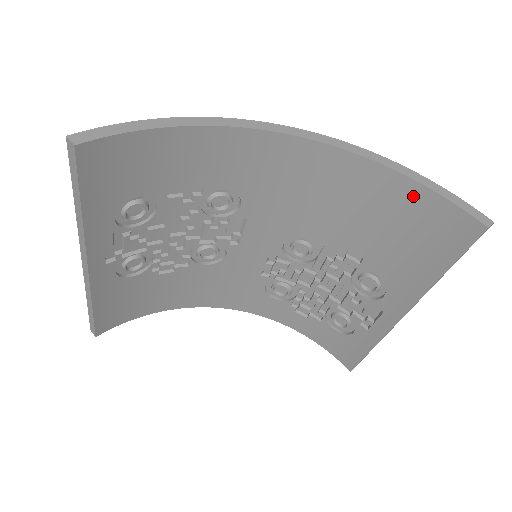
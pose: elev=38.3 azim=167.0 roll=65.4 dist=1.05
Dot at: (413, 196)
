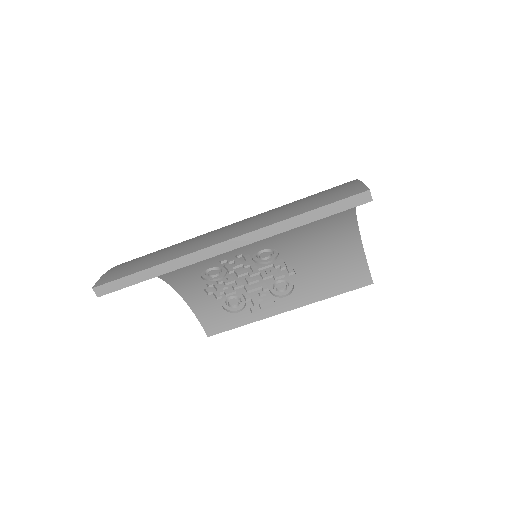
Dot at: (355, 256)
